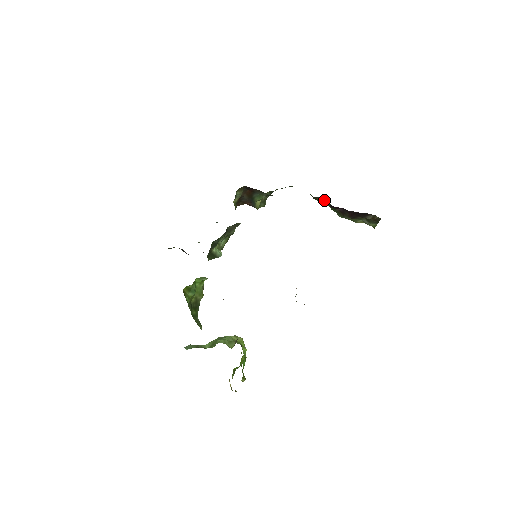
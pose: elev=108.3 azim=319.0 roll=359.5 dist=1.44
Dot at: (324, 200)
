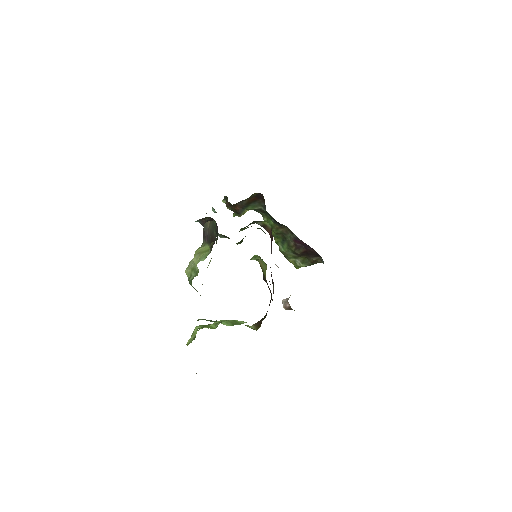
Dot at: (286, 232)
